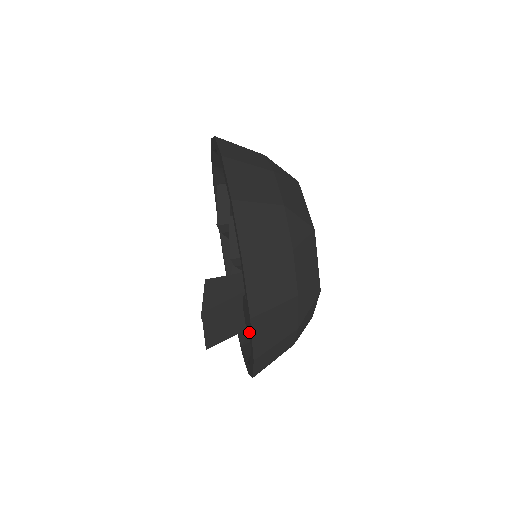
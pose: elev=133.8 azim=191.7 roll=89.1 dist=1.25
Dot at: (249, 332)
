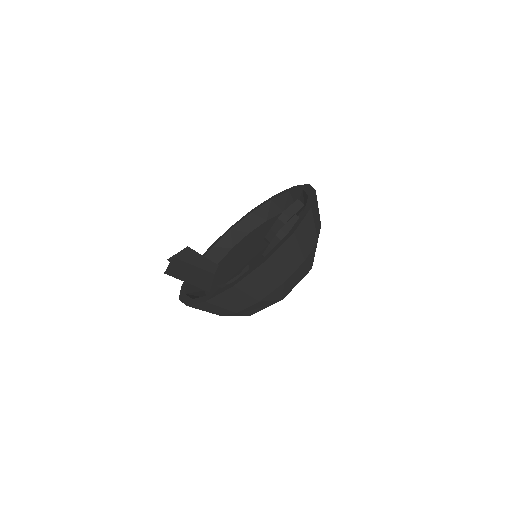
Dot at: (248, 270)
